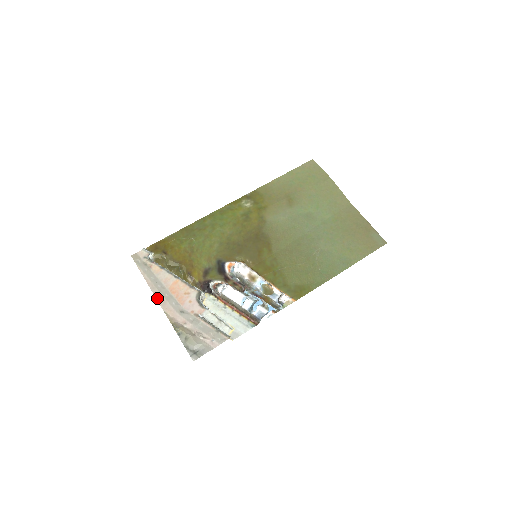
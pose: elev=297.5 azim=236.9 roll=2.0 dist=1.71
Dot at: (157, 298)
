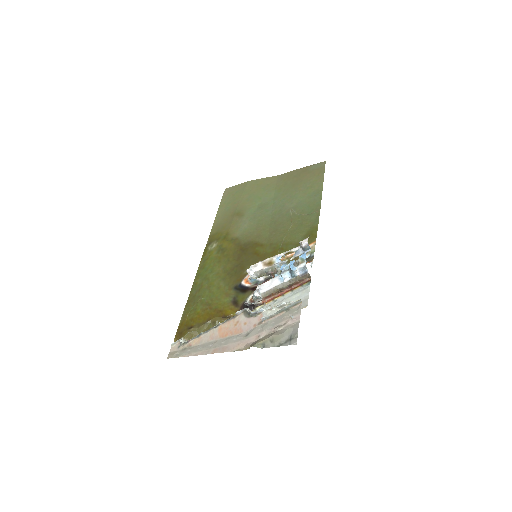
Dot at: (218, 352)
